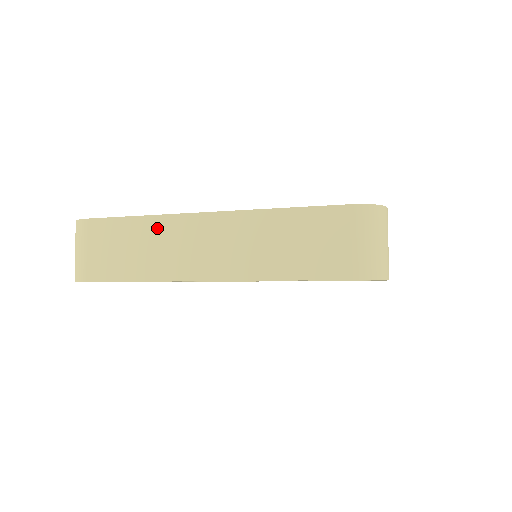
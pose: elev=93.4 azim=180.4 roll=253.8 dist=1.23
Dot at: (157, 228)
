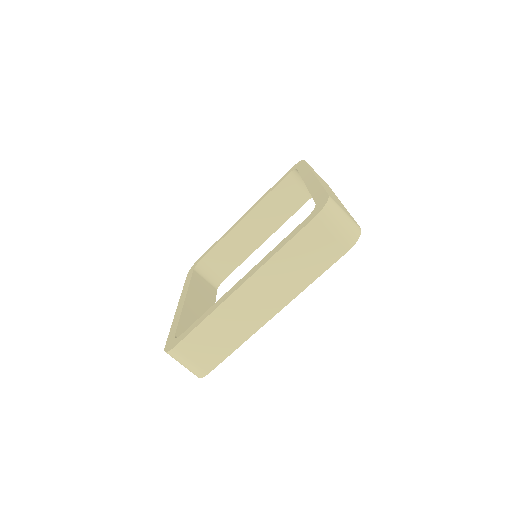
Dot at: (221, 317)
